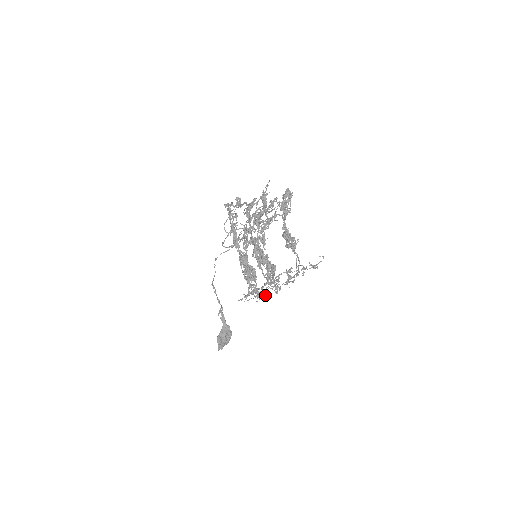
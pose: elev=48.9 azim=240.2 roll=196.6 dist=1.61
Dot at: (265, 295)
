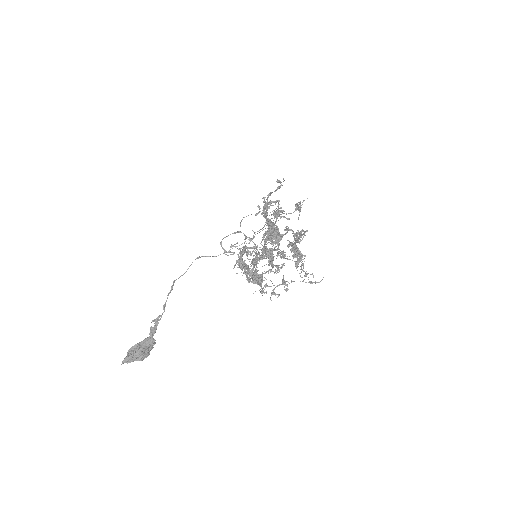
Dot at: occluded
